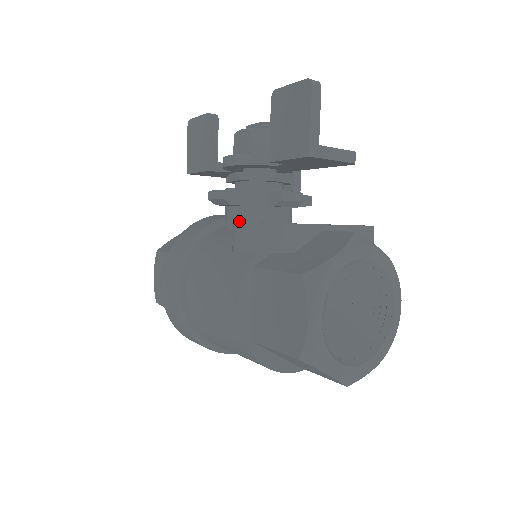
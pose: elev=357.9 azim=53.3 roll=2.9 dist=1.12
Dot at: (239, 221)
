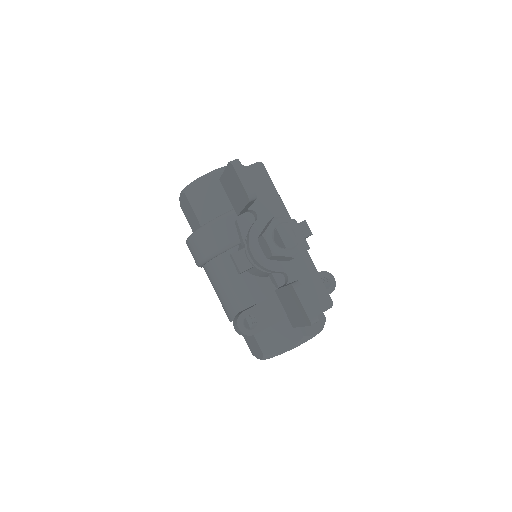
Dot at: (247, 270)
